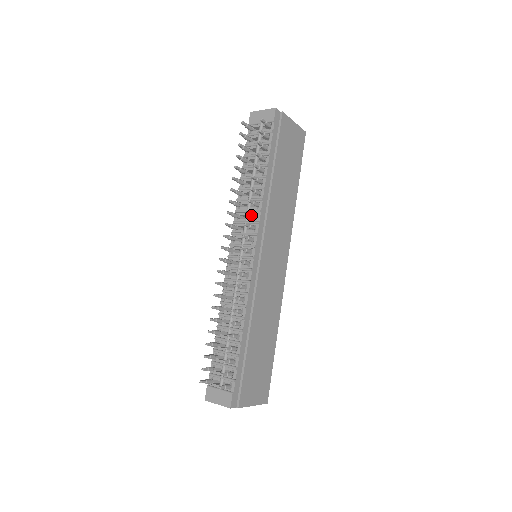
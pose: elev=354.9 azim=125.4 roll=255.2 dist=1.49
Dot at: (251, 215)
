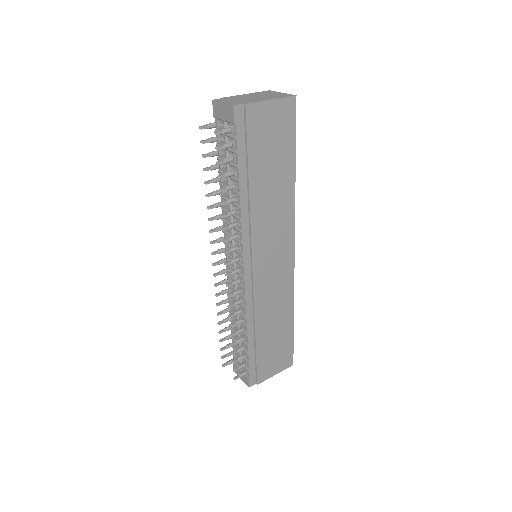
Dot at: (230, 240)
